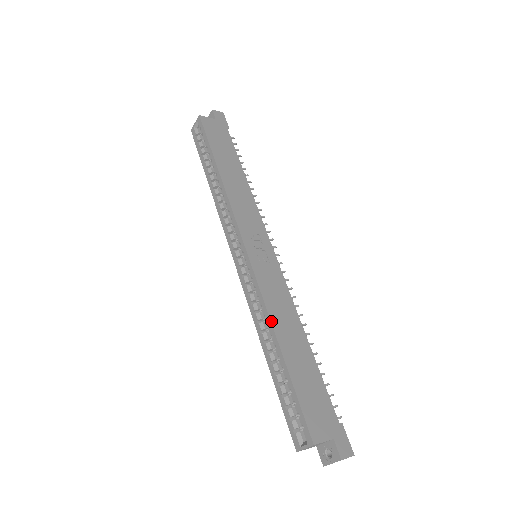
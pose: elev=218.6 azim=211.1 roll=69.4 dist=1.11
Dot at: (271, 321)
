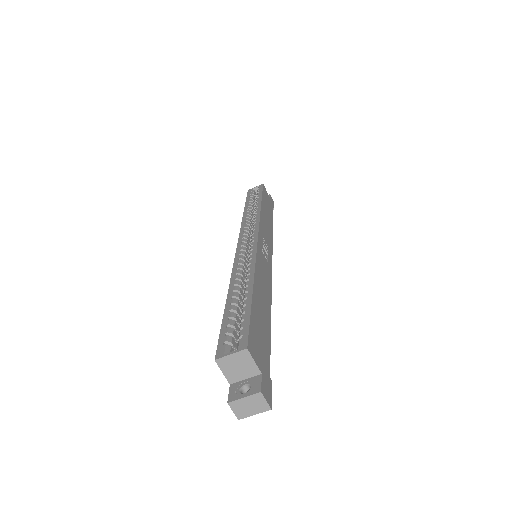
Dot at: (255, 271)
